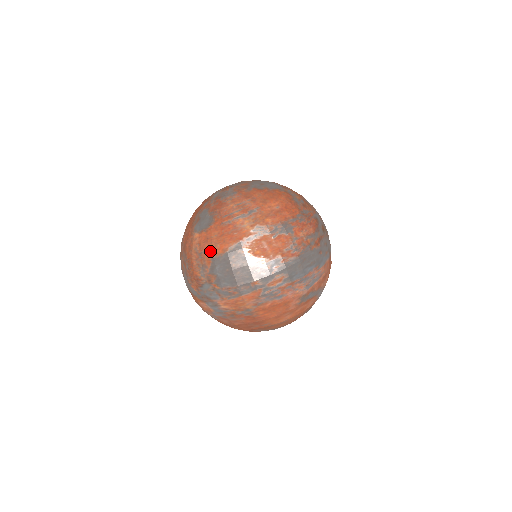
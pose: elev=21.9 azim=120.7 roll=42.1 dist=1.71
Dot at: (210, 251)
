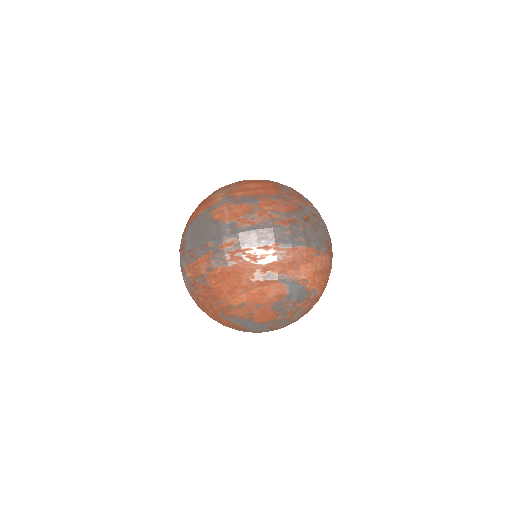
Dot at: (190, 221)
